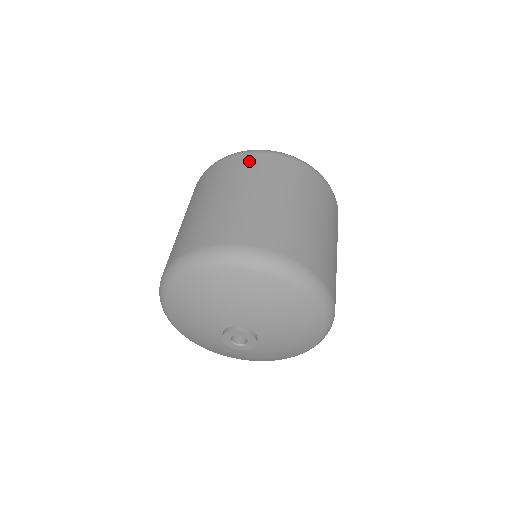
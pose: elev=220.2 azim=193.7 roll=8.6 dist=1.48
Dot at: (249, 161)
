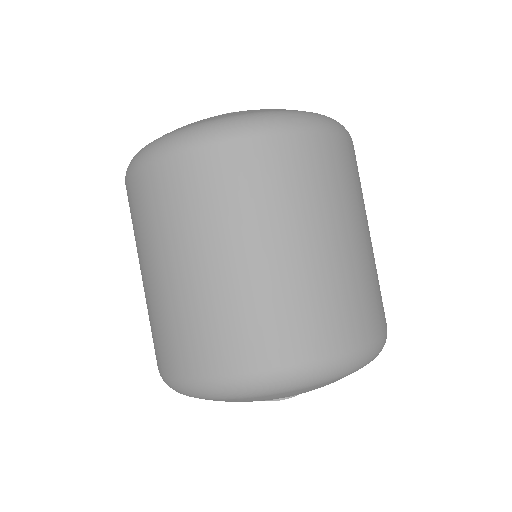
Dot at: (212, 170)
